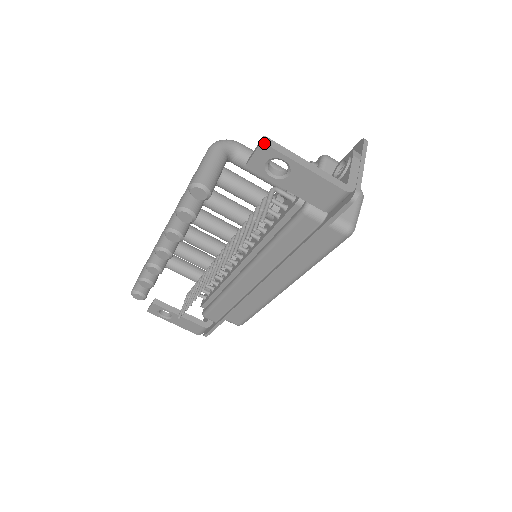
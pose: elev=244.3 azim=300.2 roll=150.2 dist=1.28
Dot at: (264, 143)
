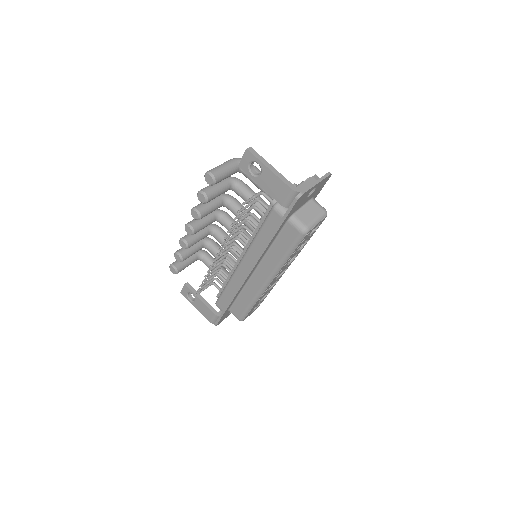
Dot at: (247, 149)
